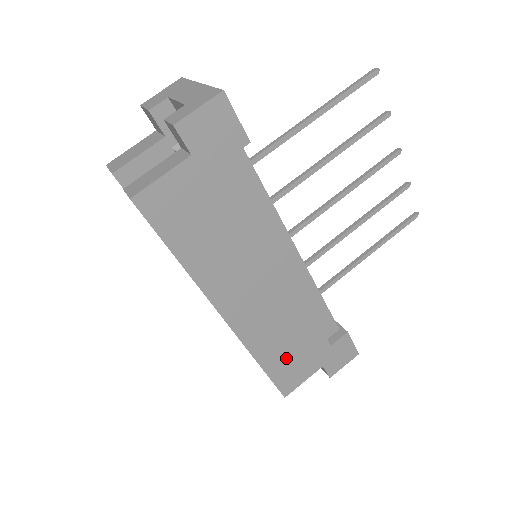
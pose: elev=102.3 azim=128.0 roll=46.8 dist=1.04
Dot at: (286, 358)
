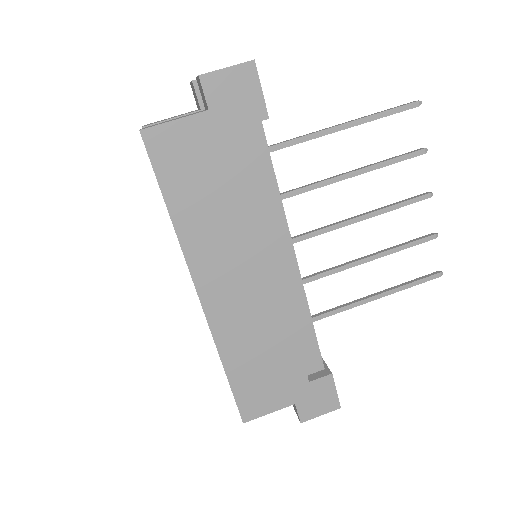
Dot at: (255, 374)
